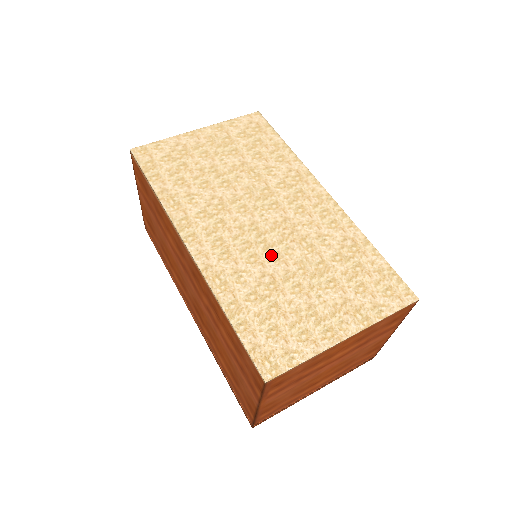
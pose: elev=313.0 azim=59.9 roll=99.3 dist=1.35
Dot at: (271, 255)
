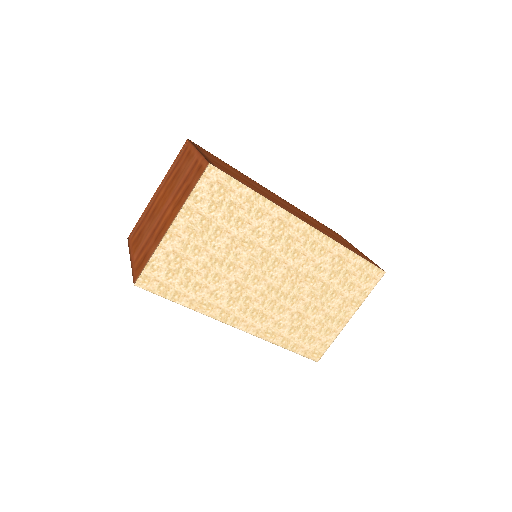
Dot at: (291, 300)
